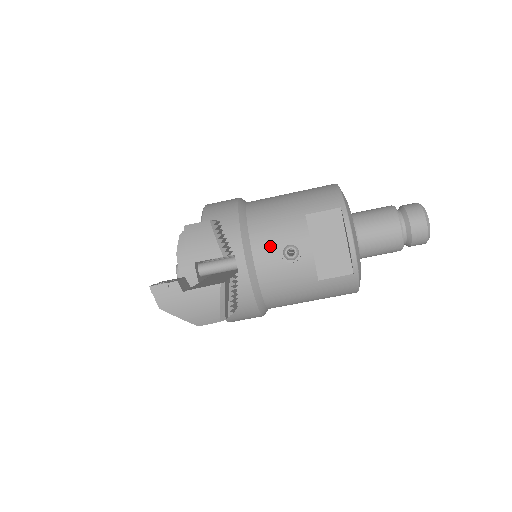
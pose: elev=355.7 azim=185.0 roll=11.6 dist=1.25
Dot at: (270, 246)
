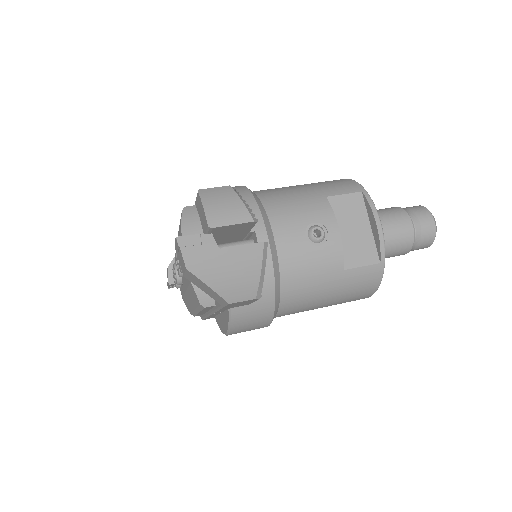
Dot at: (293, 226)
